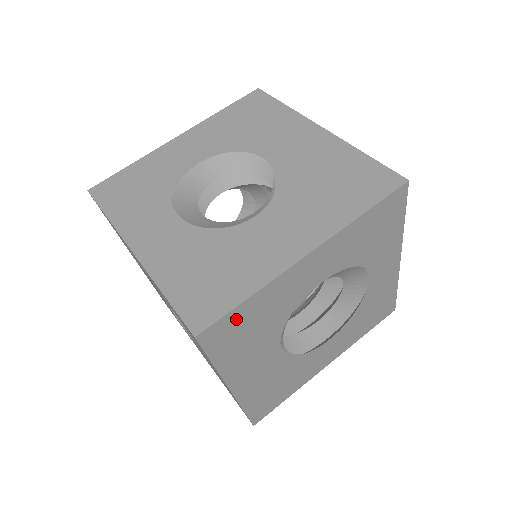
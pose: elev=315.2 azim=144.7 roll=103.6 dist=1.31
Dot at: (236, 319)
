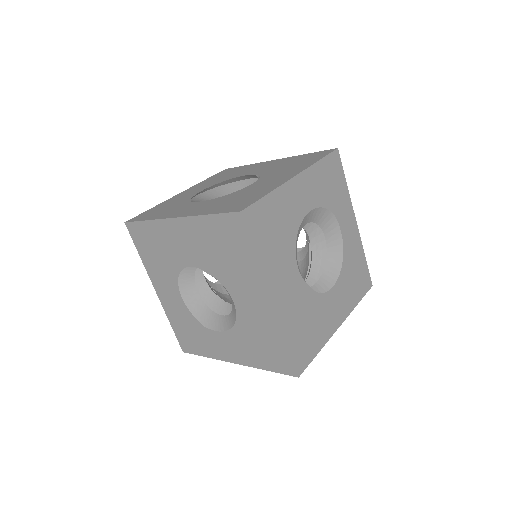
Dot at: (263, 211)
